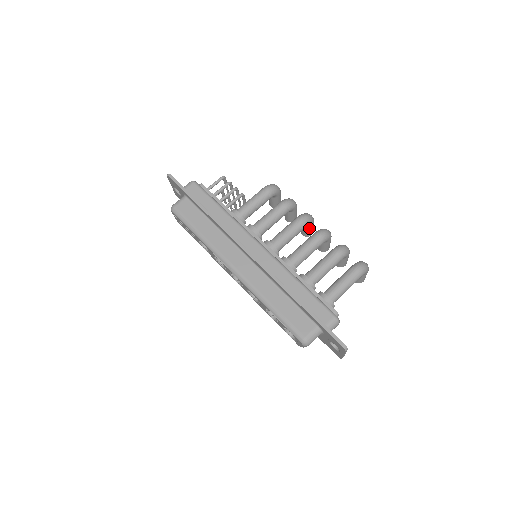
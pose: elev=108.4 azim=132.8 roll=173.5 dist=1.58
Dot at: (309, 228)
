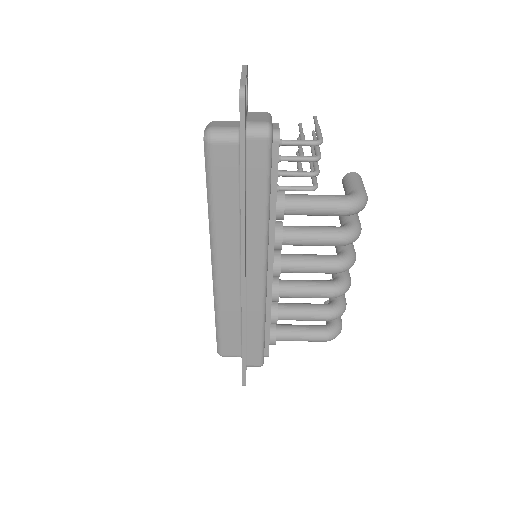
Dot at: occluded
